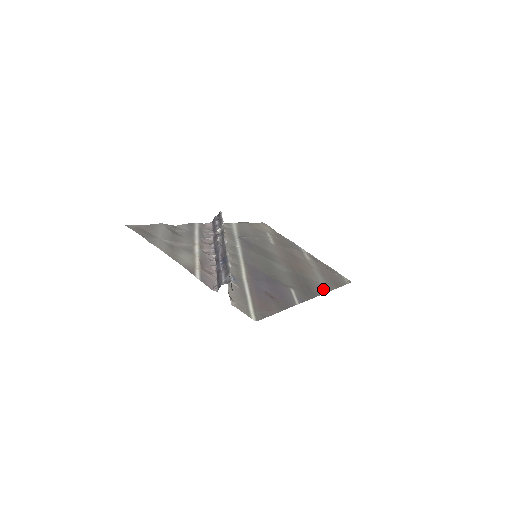
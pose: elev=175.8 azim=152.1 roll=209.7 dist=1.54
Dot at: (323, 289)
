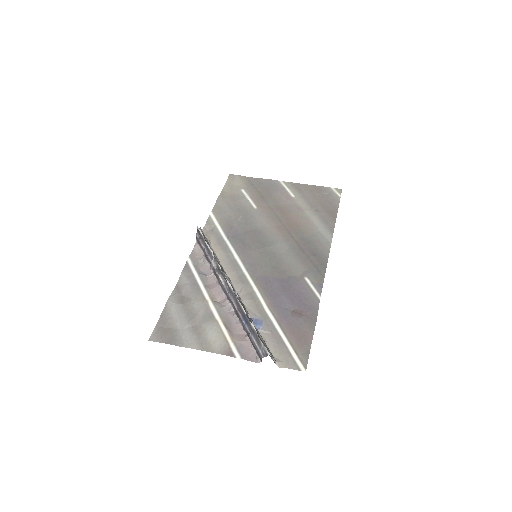
Dot at: (326, 240)
